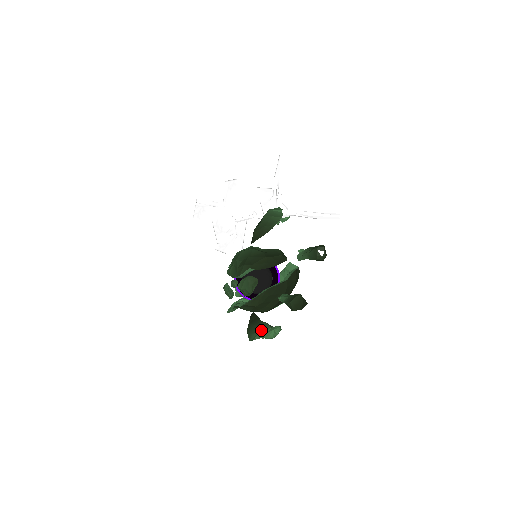
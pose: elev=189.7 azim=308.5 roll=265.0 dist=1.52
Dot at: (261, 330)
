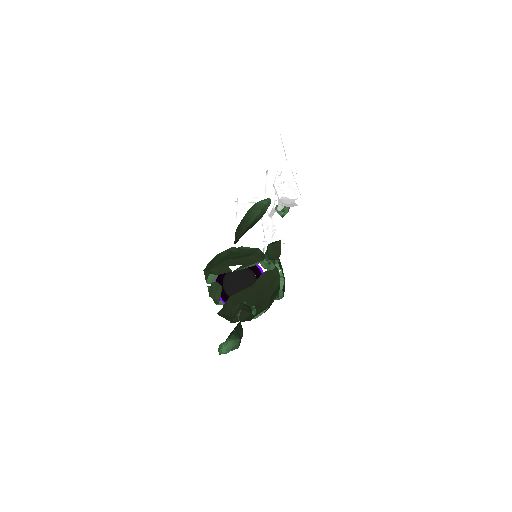
Dot at: occluded
